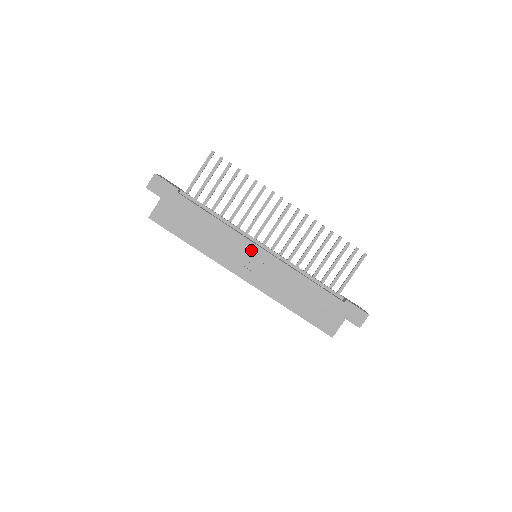
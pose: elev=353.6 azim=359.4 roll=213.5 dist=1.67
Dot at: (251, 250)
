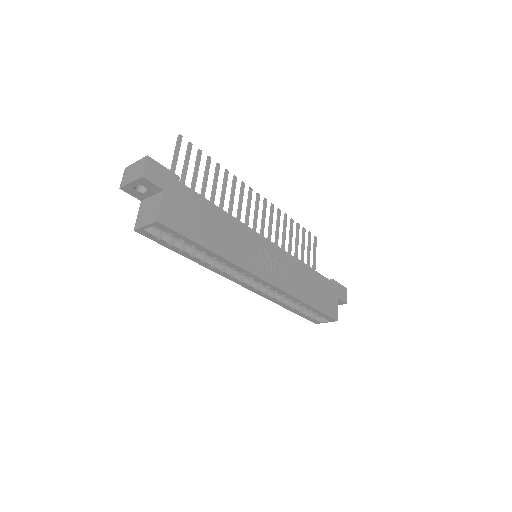
Dot at: (263, 245)
